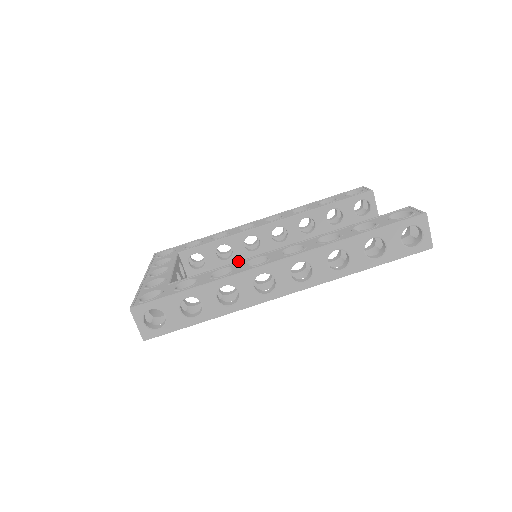
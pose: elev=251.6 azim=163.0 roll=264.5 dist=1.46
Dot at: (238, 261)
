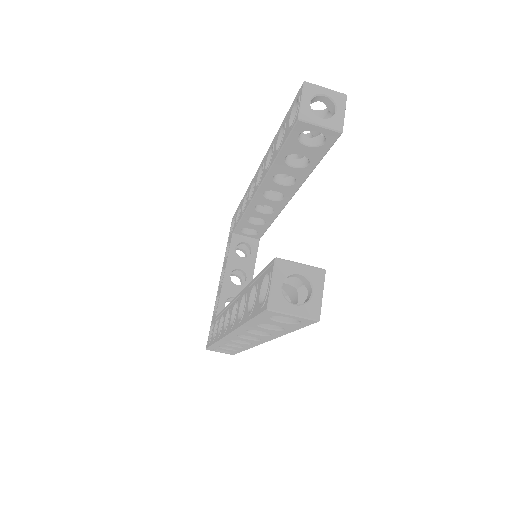
Dot at: (226, 307)
